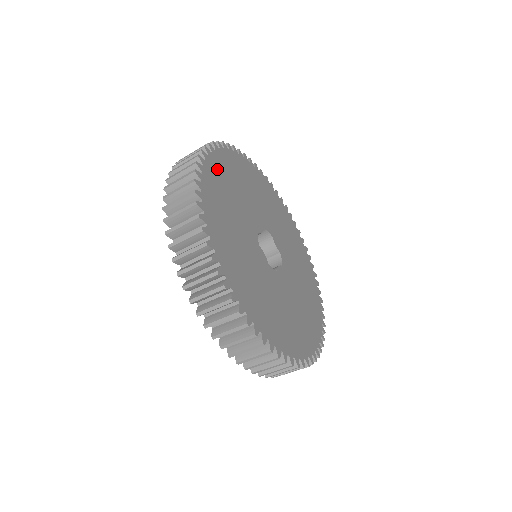
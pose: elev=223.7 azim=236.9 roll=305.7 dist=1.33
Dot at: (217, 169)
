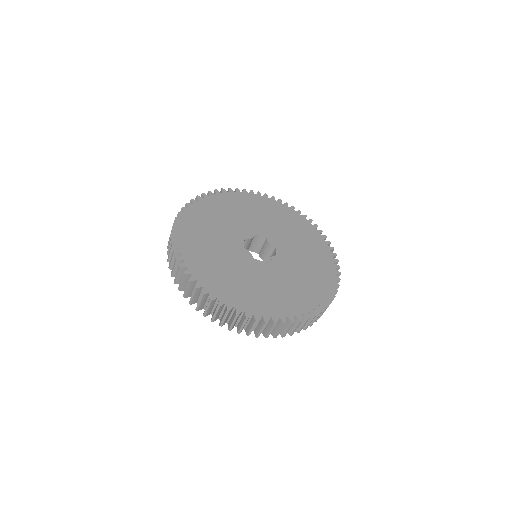
Dot at: (202, 210)
